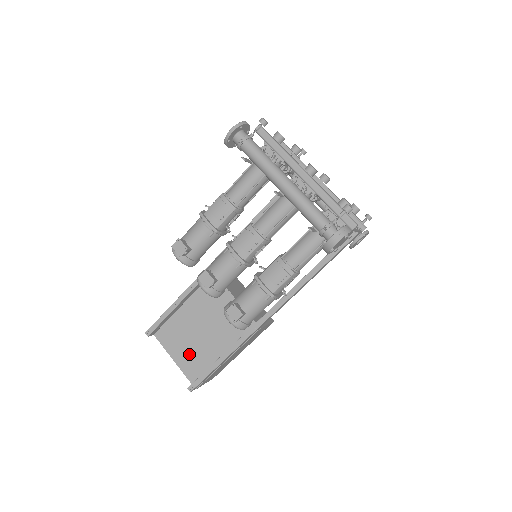
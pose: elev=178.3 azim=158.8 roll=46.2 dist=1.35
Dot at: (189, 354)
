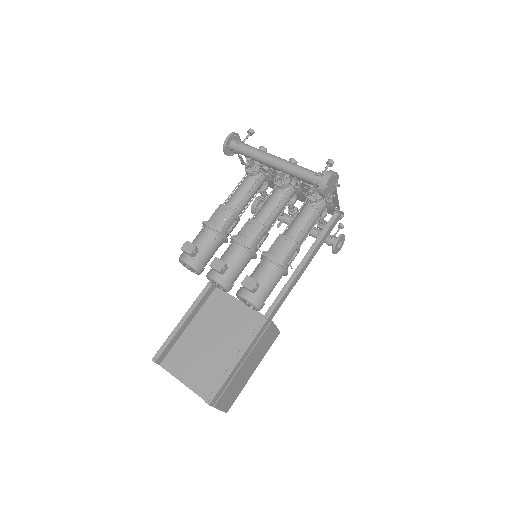
Dot at: (201, 371)
